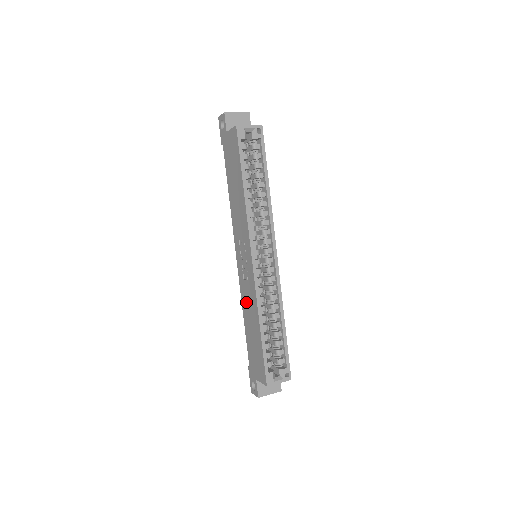
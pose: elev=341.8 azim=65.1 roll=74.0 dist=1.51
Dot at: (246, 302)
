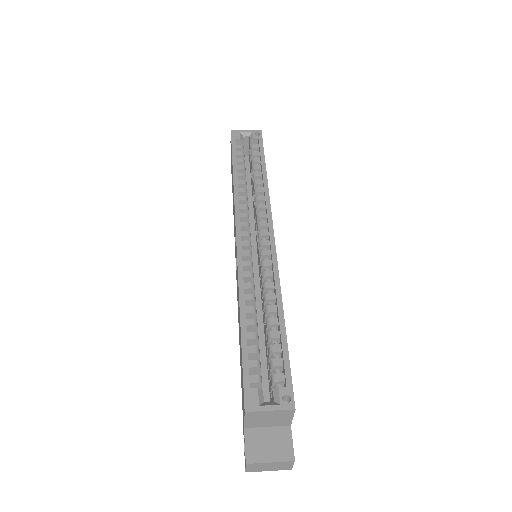
Dot at: (238, 310)
